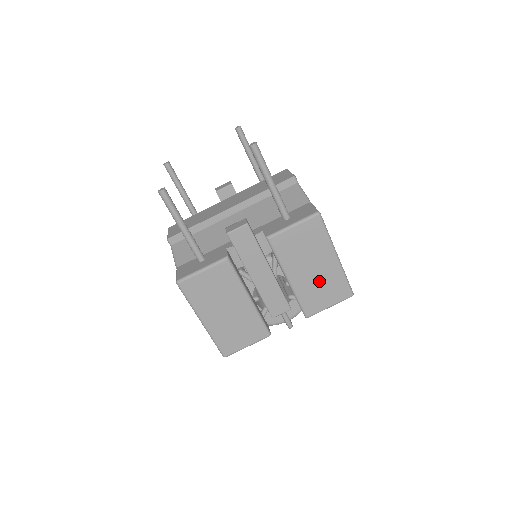
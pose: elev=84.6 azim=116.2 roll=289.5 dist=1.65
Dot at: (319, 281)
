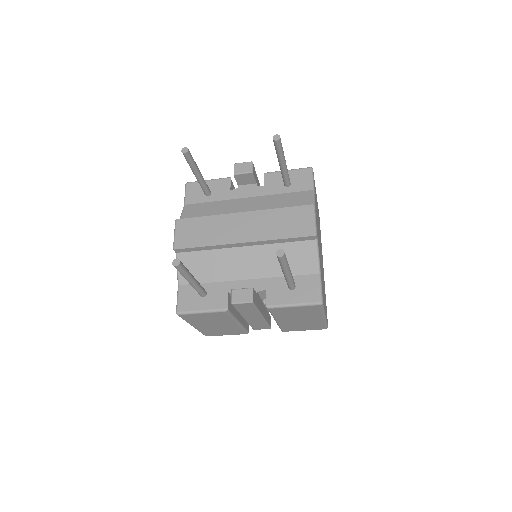
Dot at: (302, 323)
